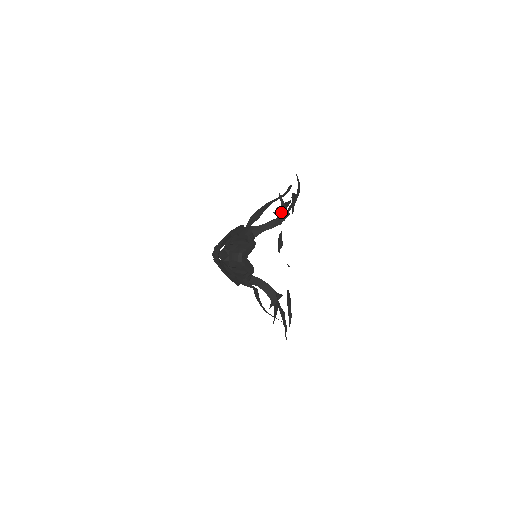
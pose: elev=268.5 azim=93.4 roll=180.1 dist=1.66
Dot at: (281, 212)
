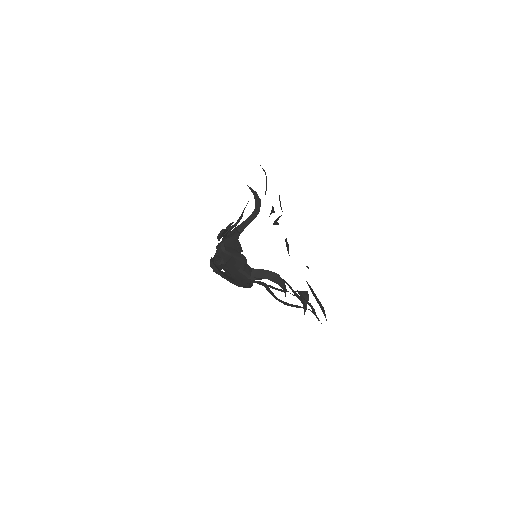
Dot at: (255, 200)
